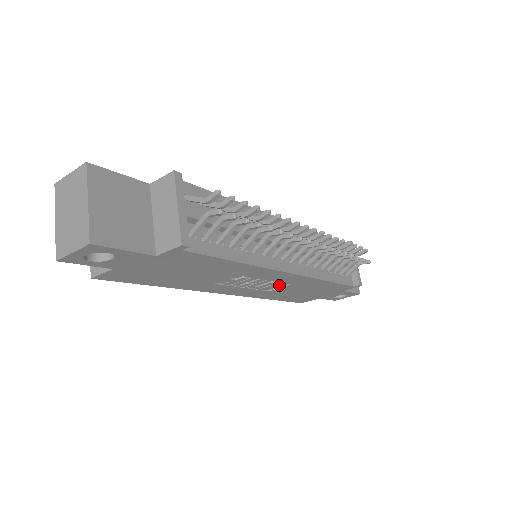
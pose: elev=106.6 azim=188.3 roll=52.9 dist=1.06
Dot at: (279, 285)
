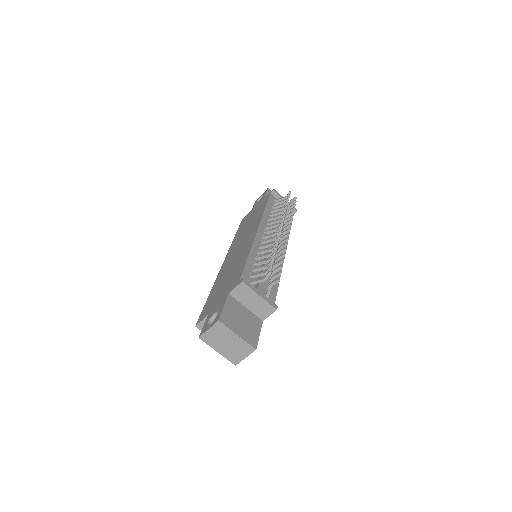
Dot at: occluded
